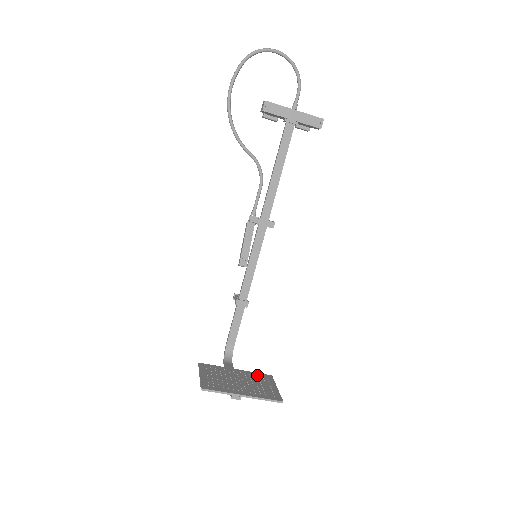
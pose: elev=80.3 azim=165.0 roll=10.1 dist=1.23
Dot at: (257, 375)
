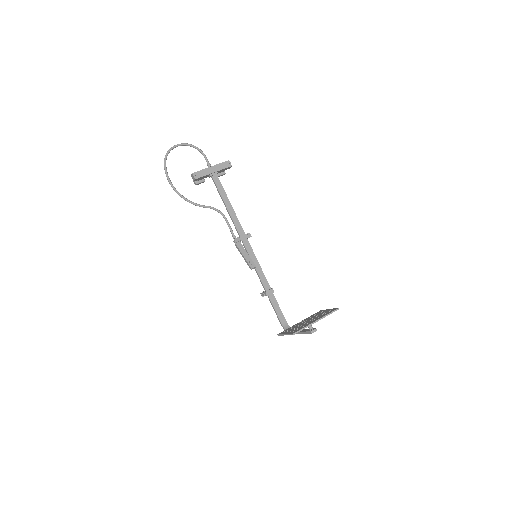
Dot at: (313, 315)
